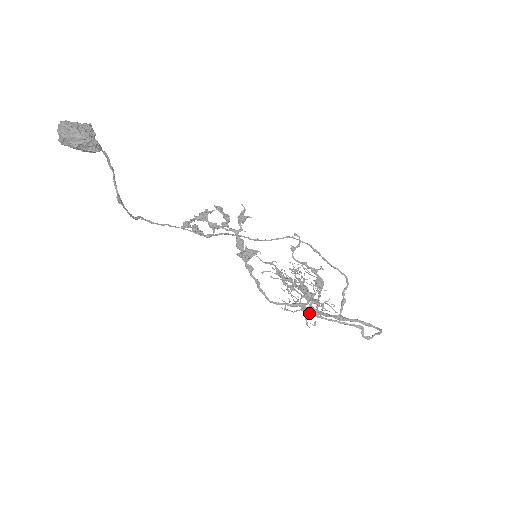
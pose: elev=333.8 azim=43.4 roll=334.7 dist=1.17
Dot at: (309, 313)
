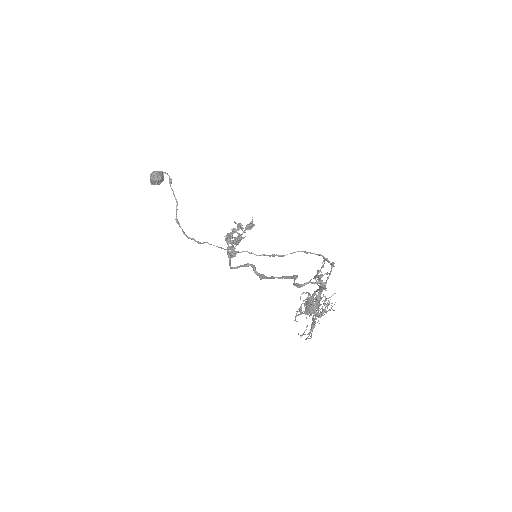
Dot at: (259, 275)
